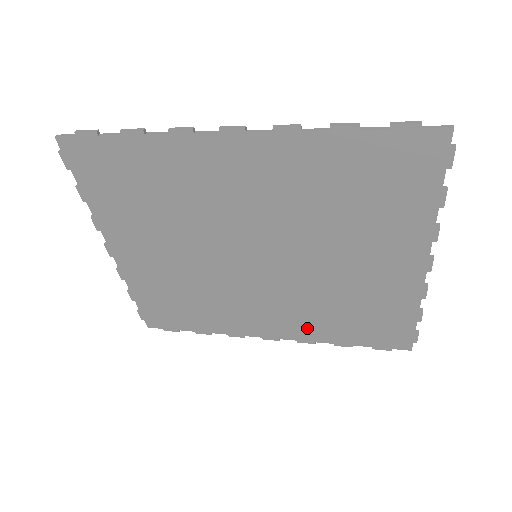
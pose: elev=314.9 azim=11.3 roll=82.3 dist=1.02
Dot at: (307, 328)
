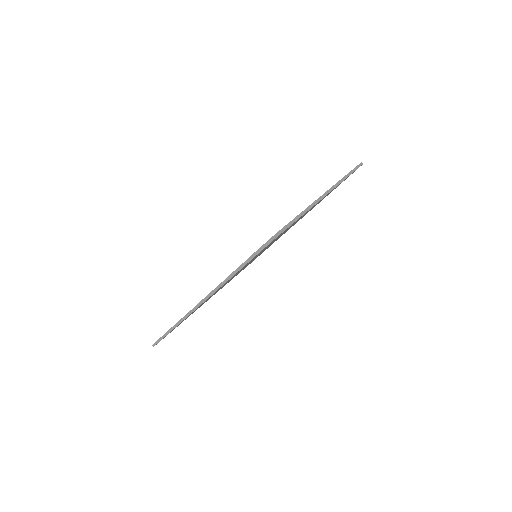
Dot at: occluded
